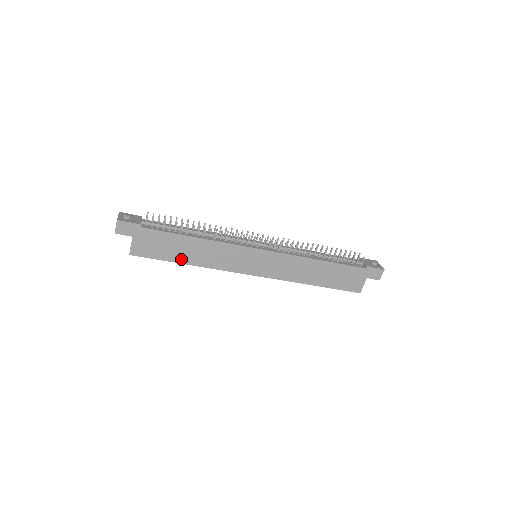
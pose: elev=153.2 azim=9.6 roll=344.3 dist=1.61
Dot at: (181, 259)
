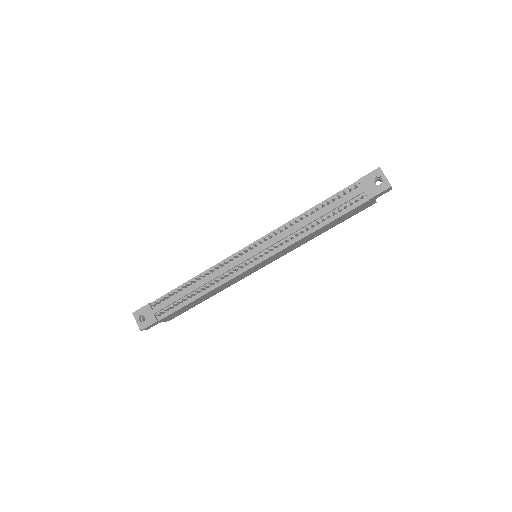
Dot at: (203, 300)
